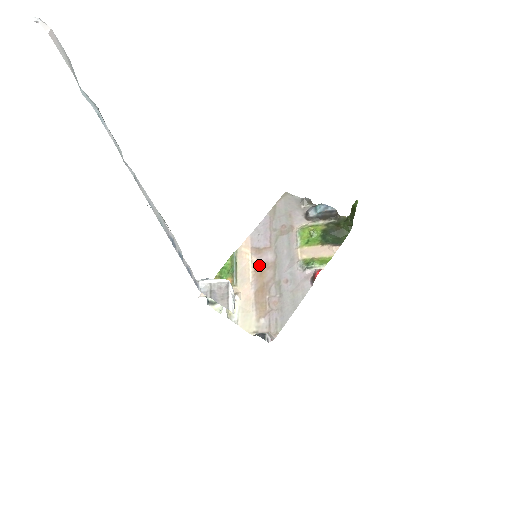
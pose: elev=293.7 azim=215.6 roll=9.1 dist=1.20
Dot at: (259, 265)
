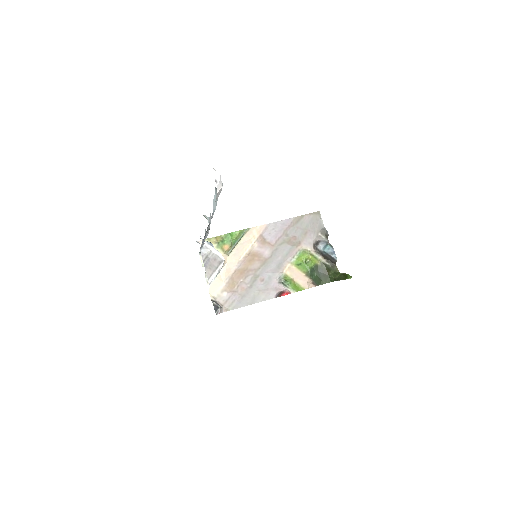
Dot at: (255, 252)
